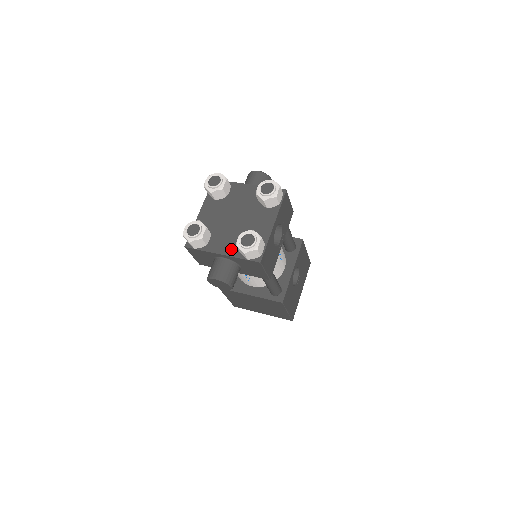
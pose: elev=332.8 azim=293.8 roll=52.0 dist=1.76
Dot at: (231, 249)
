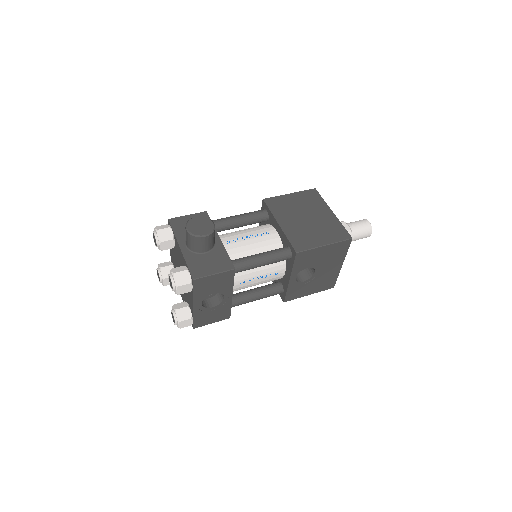
Dot at: (184, 300)
